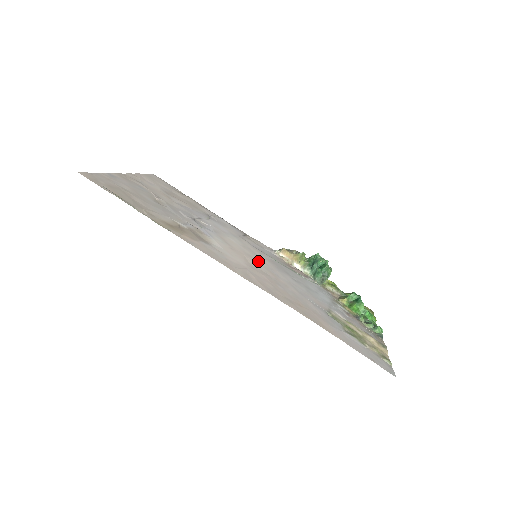
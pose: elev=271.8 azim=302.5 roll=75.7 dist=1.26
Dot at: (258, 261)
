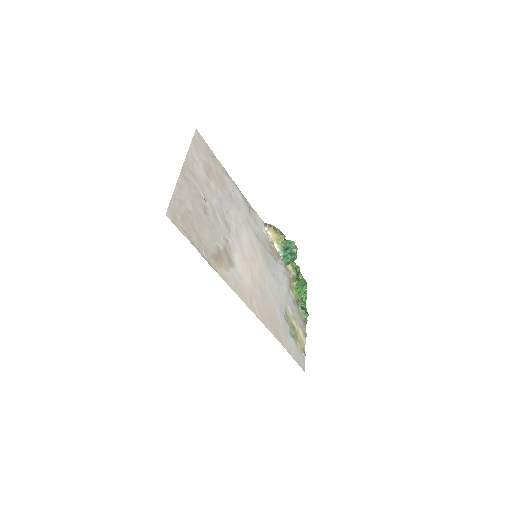
Dot at: (257, 264)
